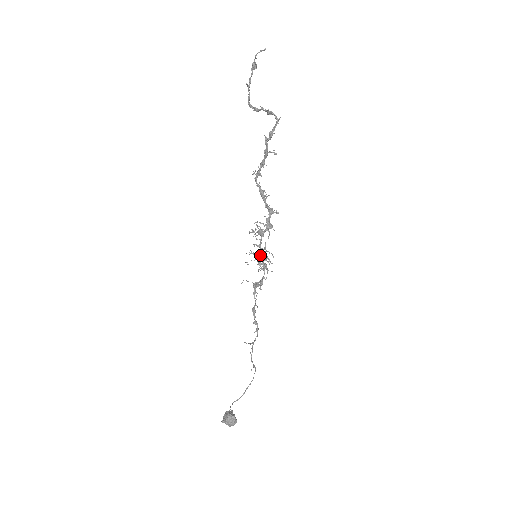
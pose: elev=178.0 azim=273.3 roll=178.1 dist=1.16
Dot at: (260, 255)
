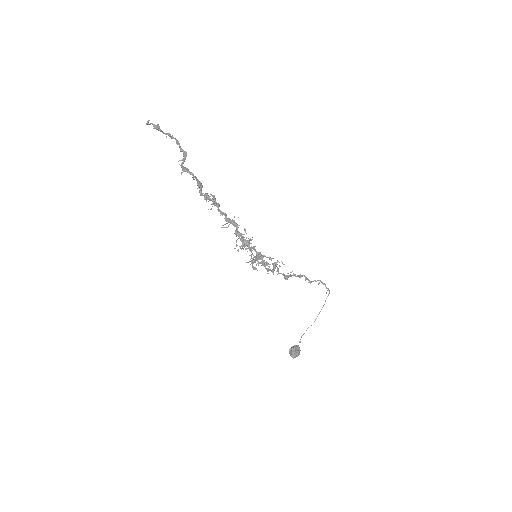
Dot at: (252, 264)
